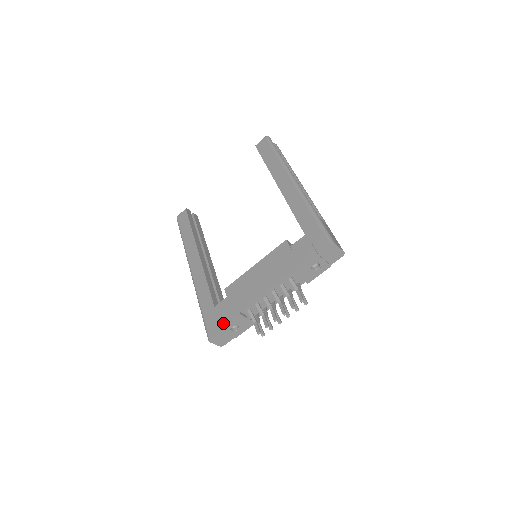
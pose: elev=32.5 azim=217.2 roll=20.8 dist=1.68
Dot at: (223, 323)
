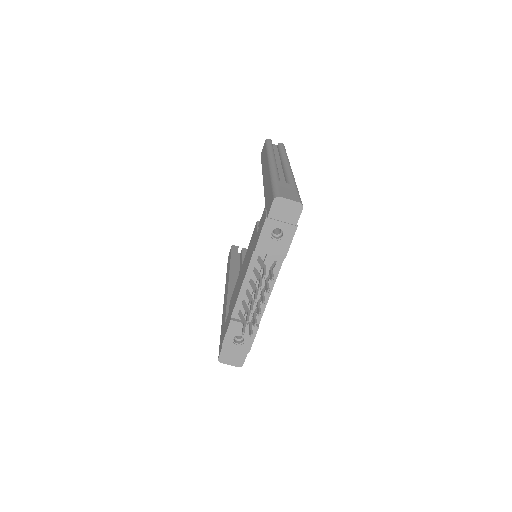
Dot at: (223, 336)
